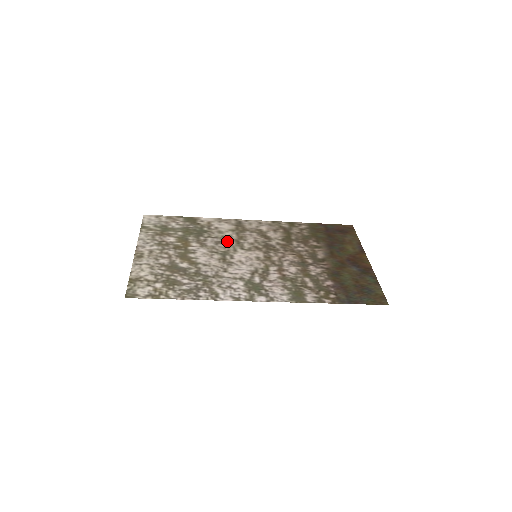
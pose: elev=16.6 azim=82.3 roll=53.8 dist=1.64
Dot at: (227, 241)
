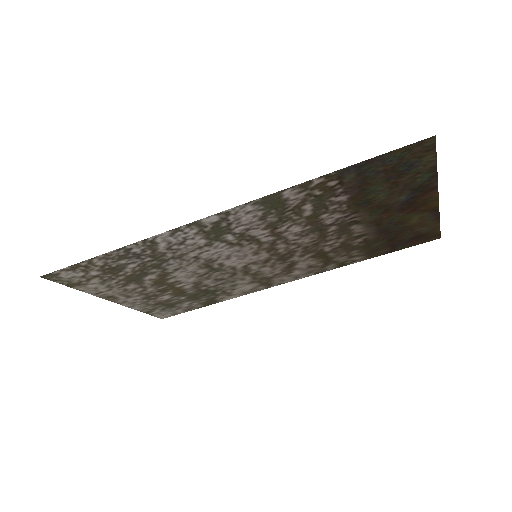
Dot at: (233, 277)
